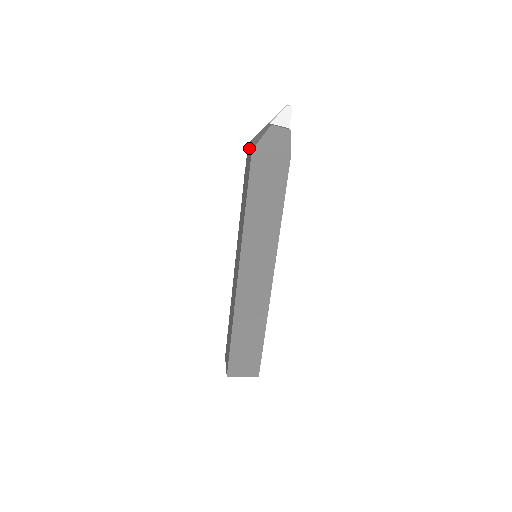
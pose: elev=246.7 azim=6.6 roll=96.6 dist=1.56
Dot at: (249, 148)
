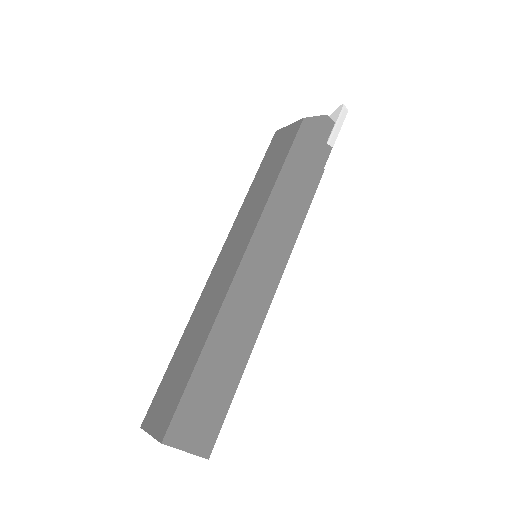
Dot at: occluded
